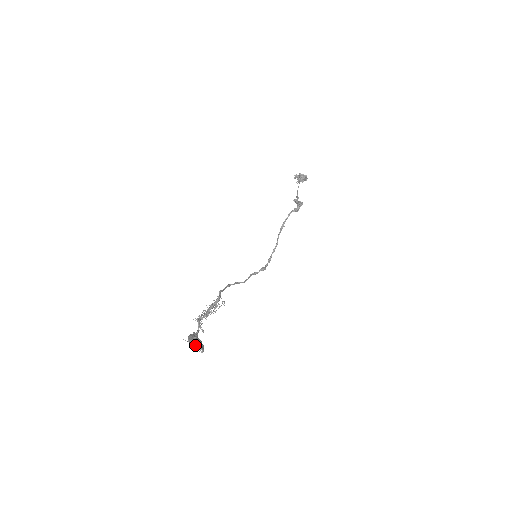
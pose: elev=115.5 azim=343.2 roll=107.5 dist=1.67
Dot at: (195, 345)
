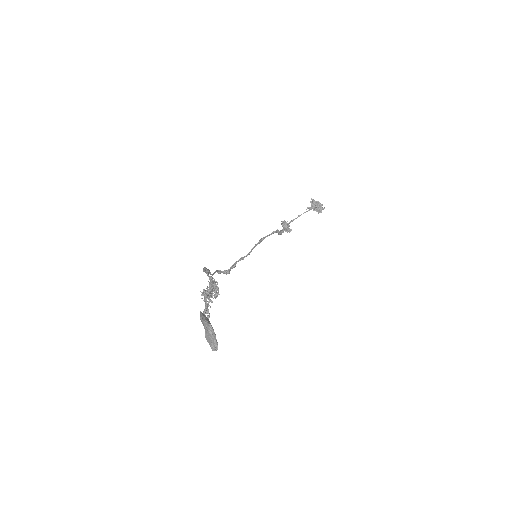
Dot at: (214, 334)
